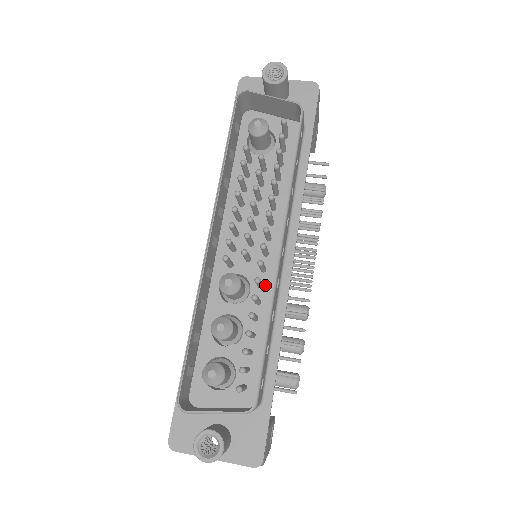
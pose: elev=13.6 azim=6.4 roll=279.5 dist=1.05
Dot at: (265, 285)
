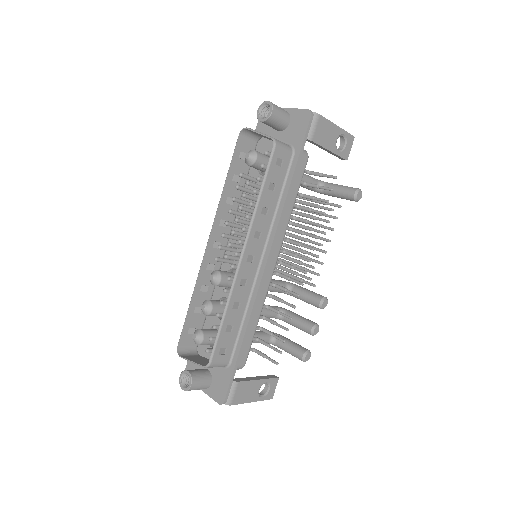
Dot at: occluded
